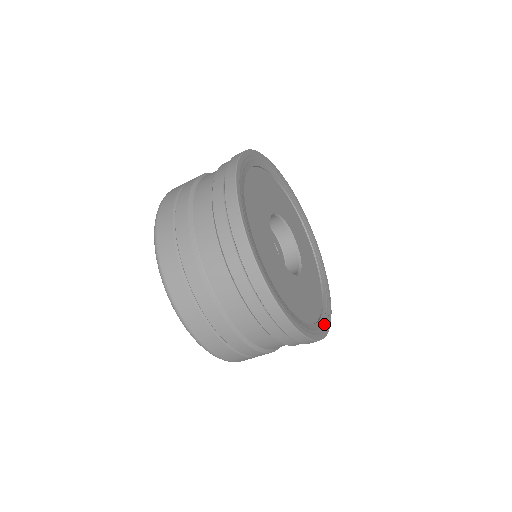
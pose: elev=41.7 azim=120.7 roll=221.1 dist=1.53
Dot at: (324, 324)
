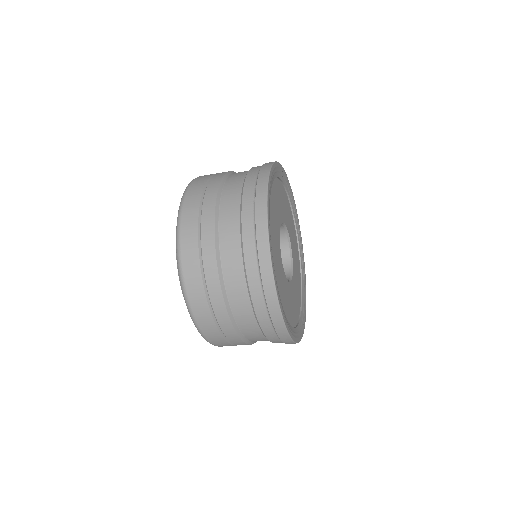
Dot at: (301, 329)
